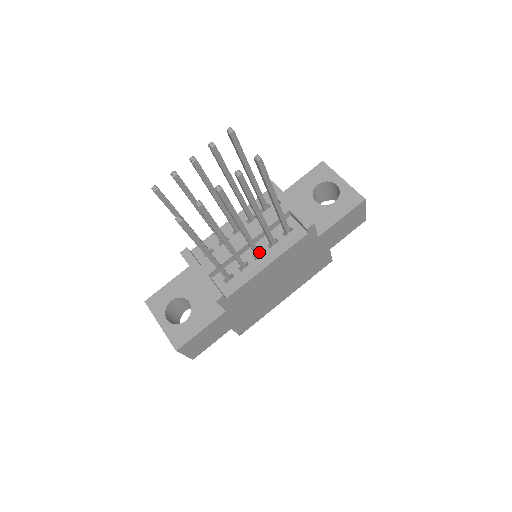
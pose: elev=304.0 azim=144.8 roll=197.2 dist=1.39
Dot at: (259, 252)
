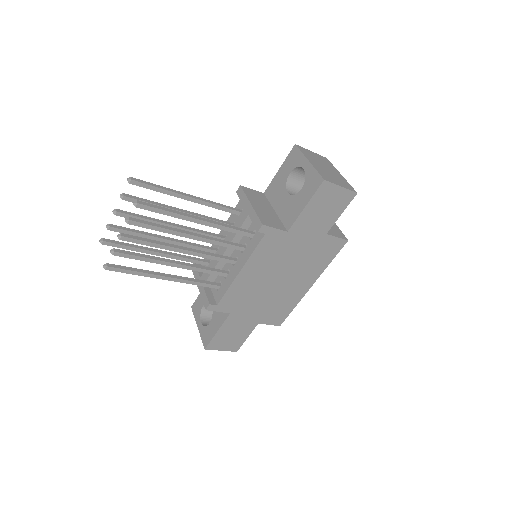
Dot at: (231, 260)
